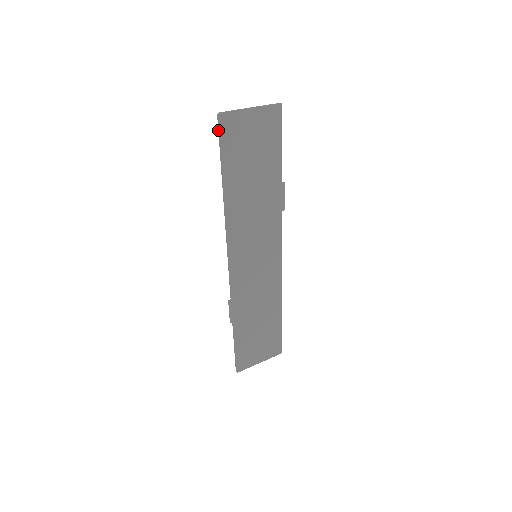
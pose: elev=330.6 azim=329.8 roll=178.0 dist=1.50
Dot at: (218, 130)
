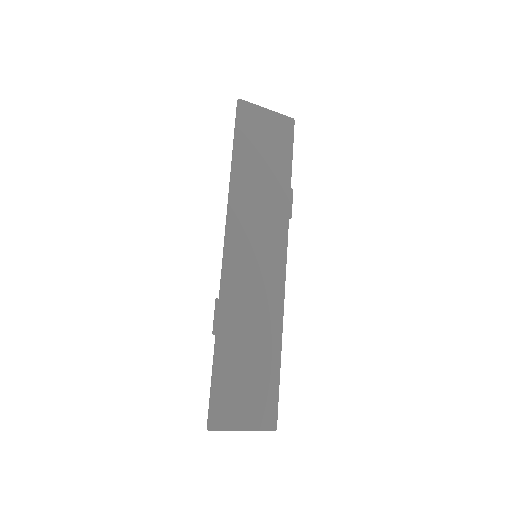
Dot at: (236, 112)
